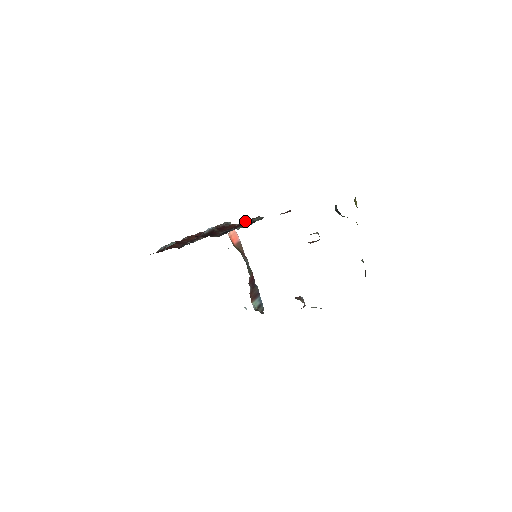
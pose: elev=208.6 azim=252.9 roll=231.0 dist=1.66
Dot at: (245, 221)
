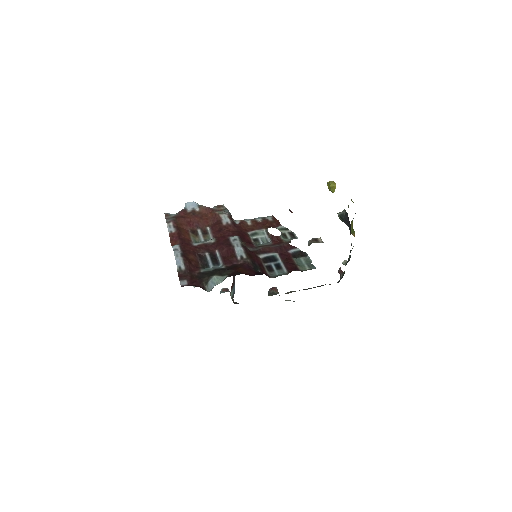
Dot at: (277, 237)
